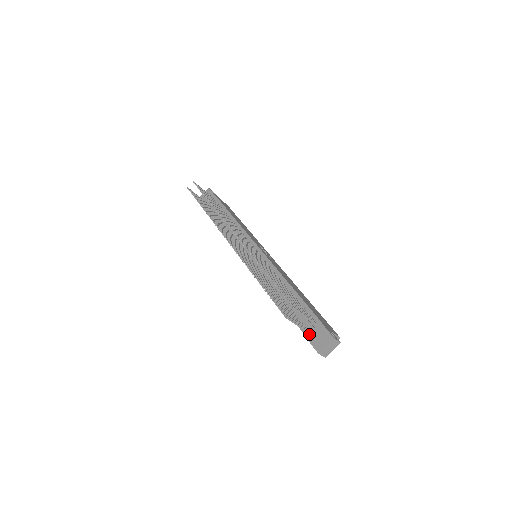
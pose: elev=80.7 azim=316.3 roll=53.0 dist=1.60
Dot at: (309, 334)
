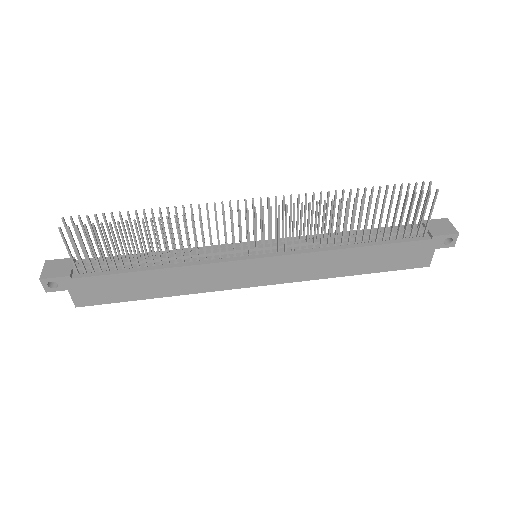
Dot at: (430, 232)
